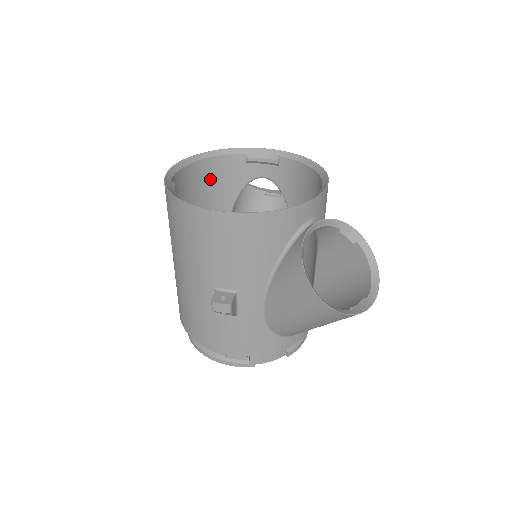
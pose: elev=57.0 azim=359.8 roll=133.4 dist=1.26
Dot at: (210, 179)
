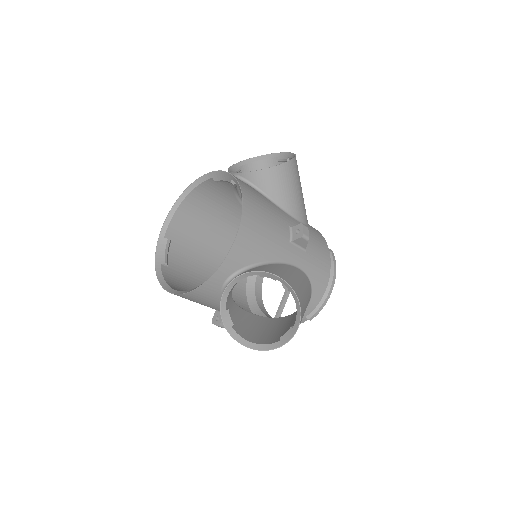
Dot at: (205, 200)
